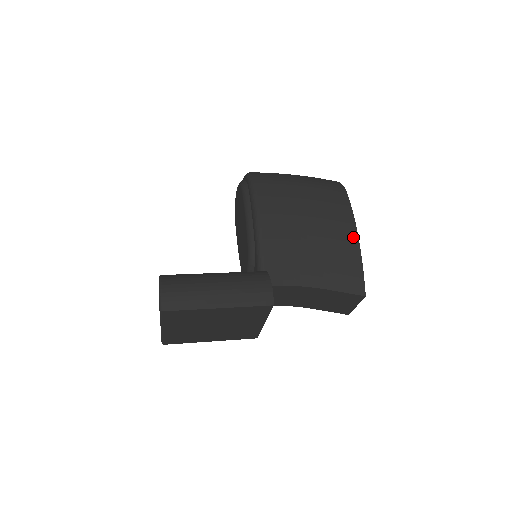
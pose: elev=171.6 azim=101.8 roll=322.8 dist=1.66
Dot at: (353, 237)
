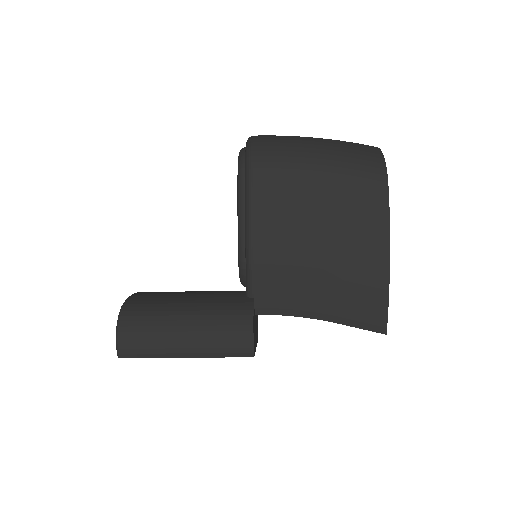
Dot at: (382, 257)
